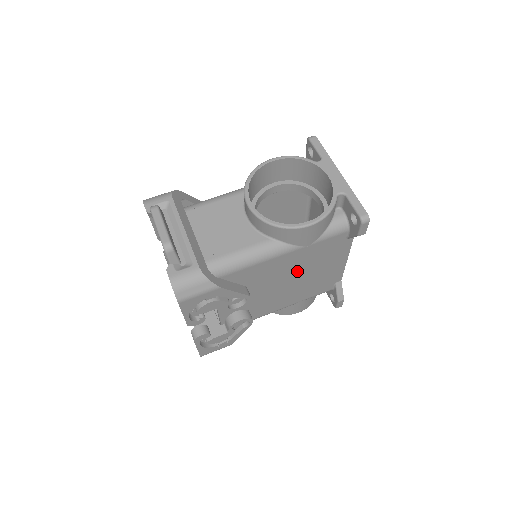
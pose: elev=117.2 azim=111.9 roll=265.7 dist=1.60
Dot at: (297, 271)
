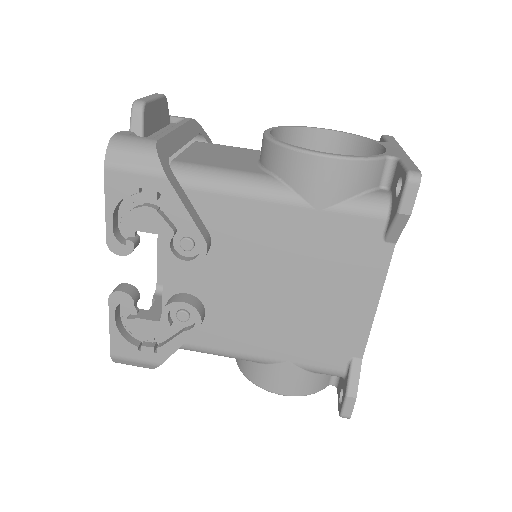
Dot at: (294, 268)
